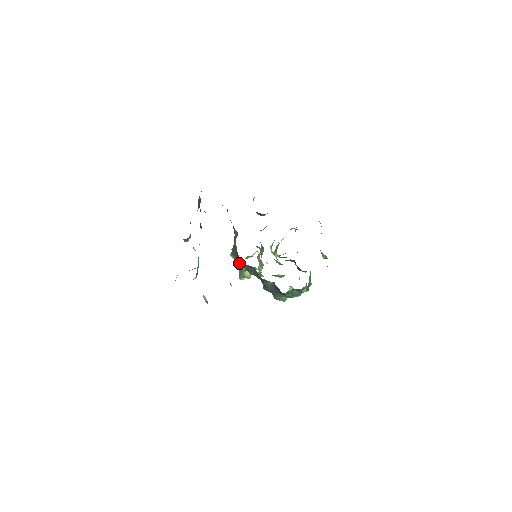
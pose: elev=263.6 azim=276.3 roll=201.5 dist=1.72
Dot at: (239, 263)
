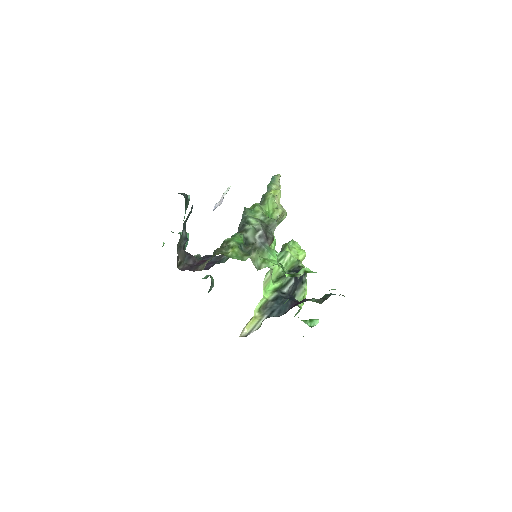
Dot at: occluded
